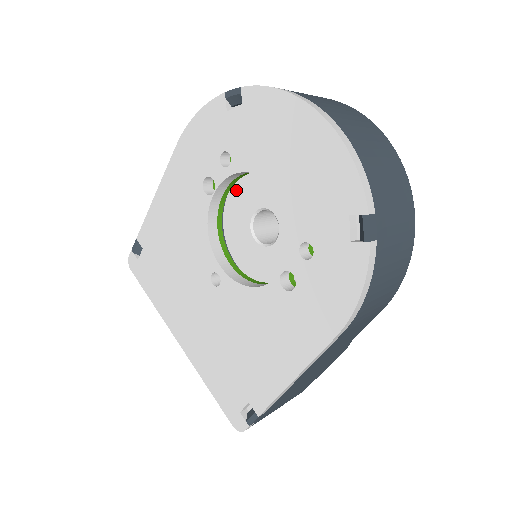
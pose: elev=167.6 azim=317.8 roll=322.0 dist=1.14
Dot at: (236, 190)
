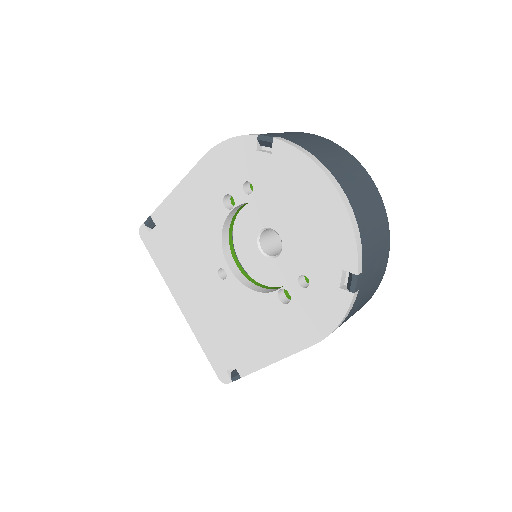
Dot at: (250, 206)
